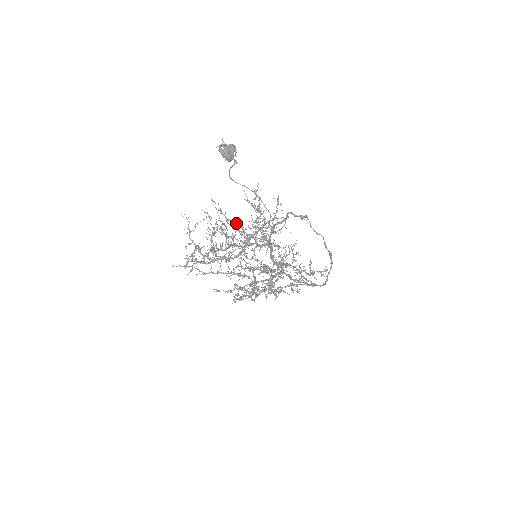
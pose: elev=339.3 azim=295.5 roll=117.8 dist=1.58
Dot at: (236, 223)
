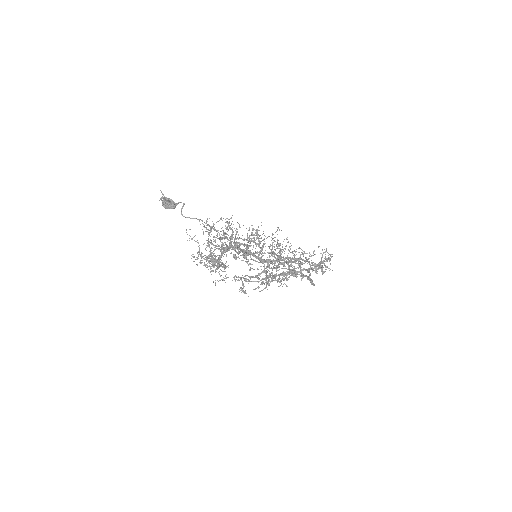
Dot at: (239, 225)
